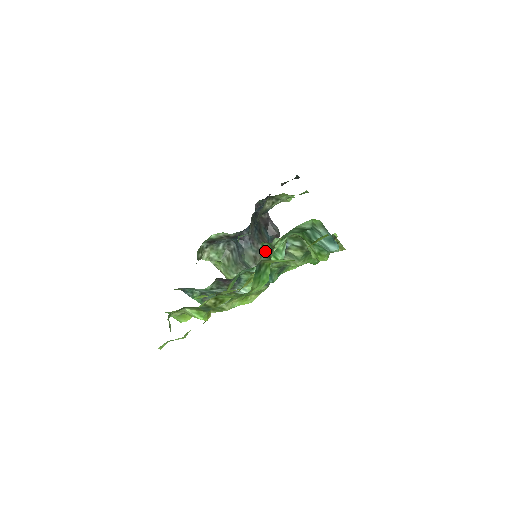
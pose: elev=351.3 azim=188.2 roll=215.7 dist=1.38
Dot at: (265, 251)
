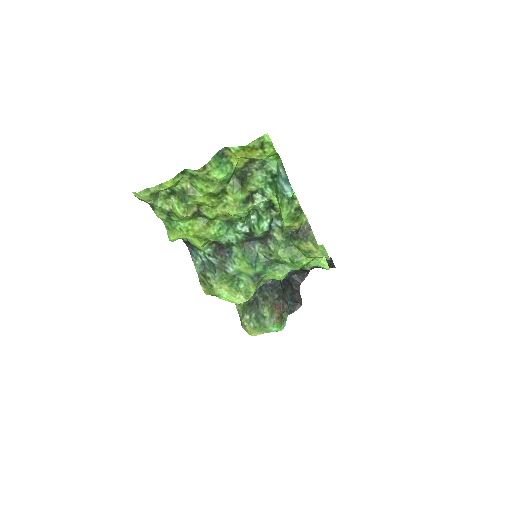
Dot at: (254, 221)
